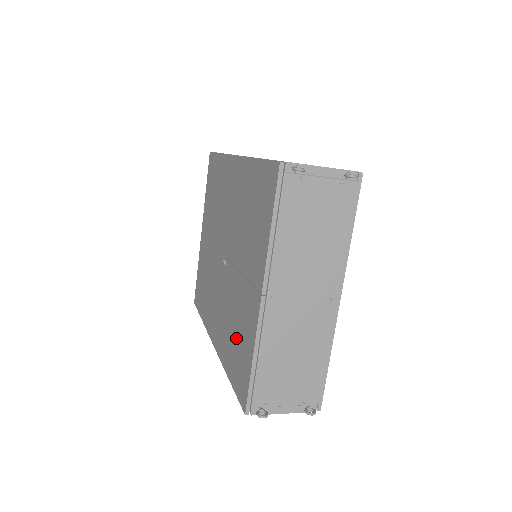
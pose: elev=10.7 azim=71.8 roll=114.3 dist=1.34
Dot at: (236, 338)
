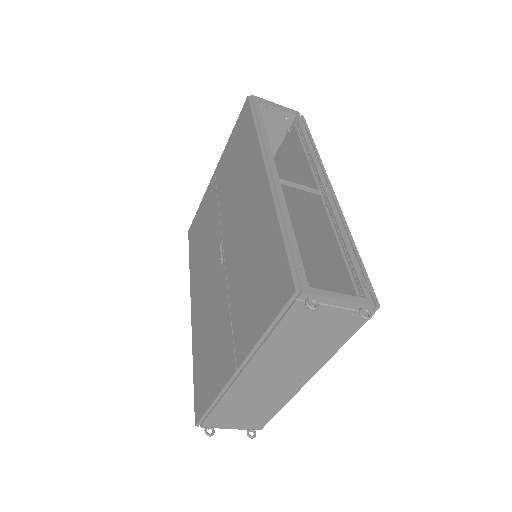
Dot at: (208, 354)
